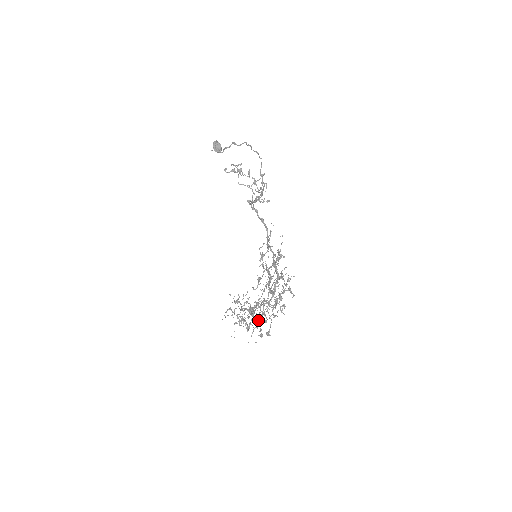
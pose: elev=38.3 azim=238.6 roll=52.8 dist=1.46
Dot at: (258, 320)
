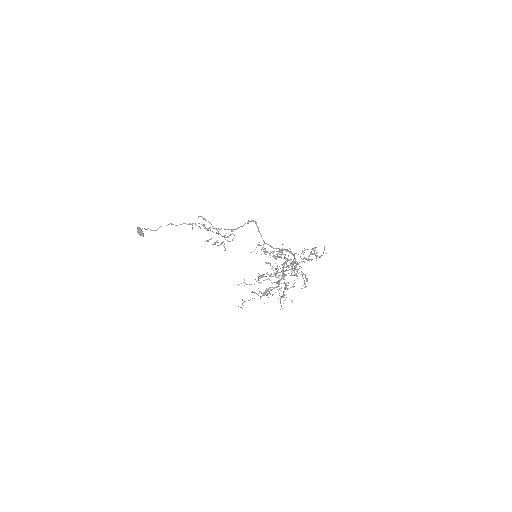
Dot at: (285, 287)
